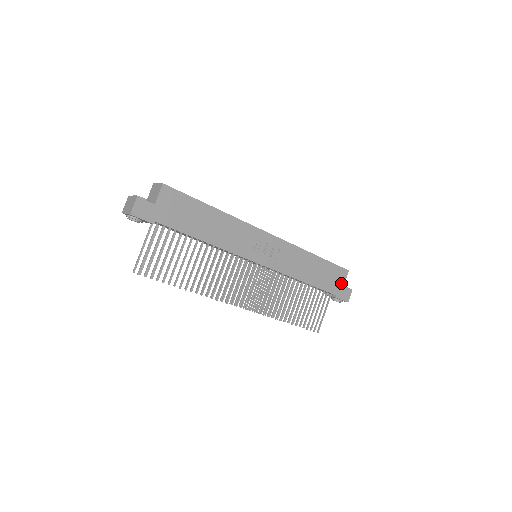
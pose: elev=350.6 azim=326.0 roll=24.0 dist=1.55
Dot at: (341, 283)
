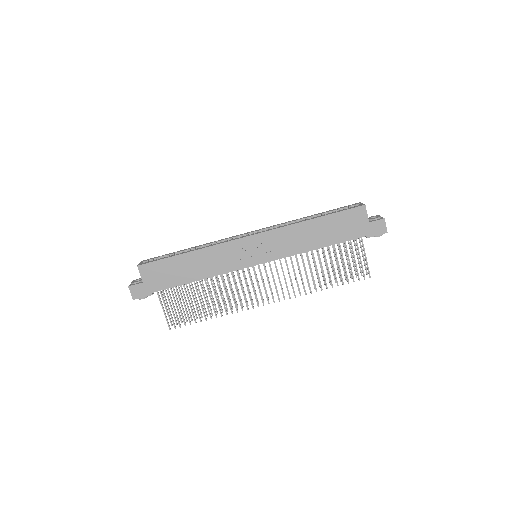
Dot at: (364, 222)
